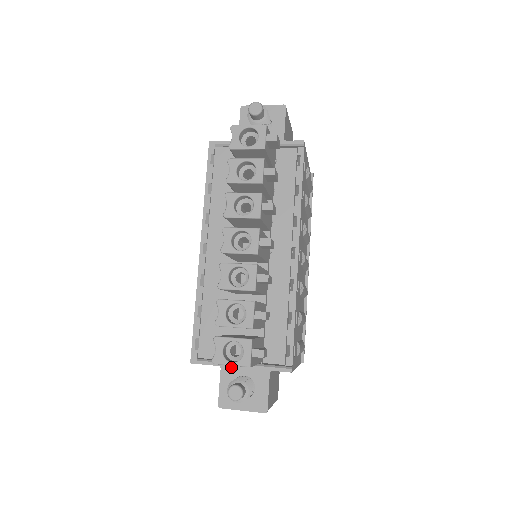
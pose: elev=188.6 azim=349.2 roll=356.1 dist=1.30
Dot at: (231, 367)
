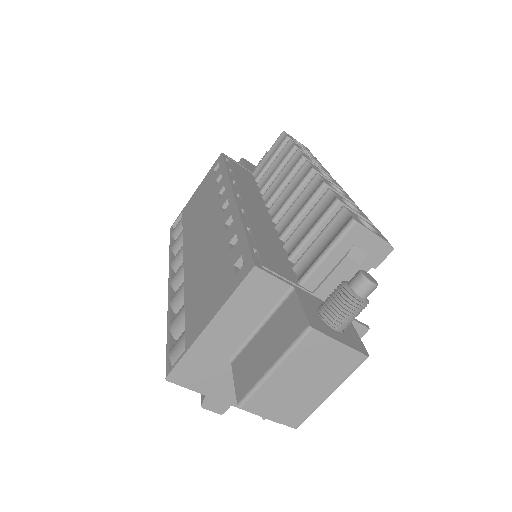
Dot at: (307, 294)
